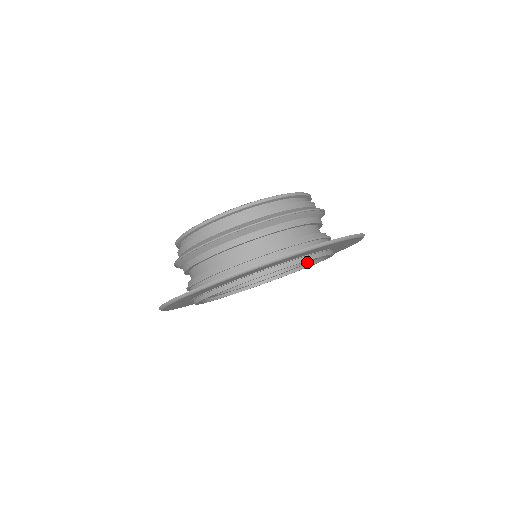
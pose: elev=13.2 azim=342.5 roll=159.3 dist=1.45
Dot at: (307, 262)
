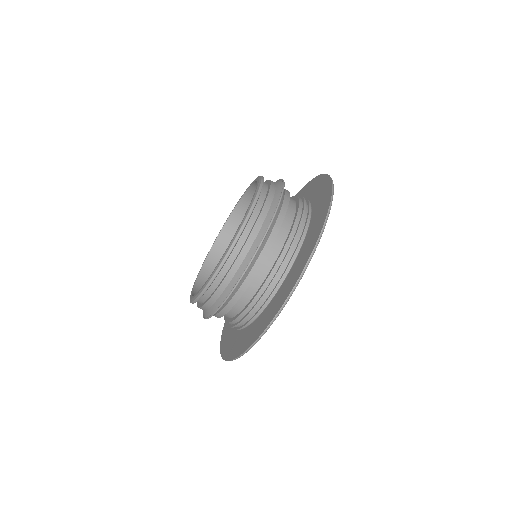
Dot at: occluded
